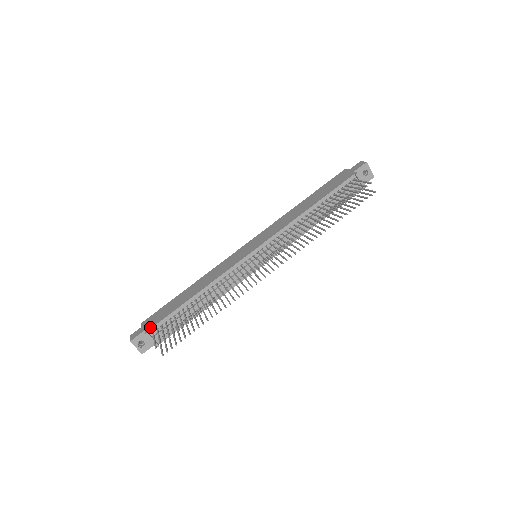
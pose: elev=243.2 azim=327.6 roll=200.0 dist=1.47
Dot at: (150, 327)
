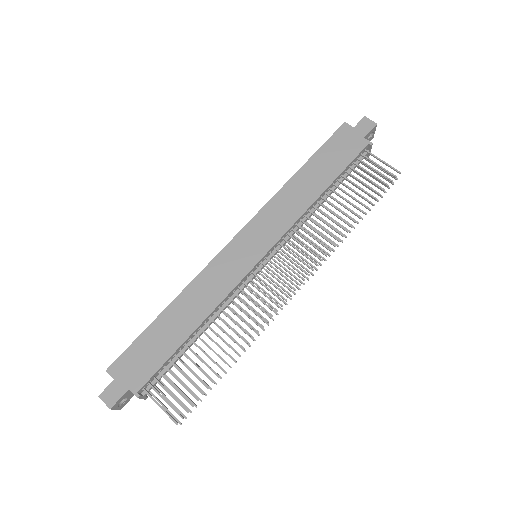
Dot at: (139, 385)
